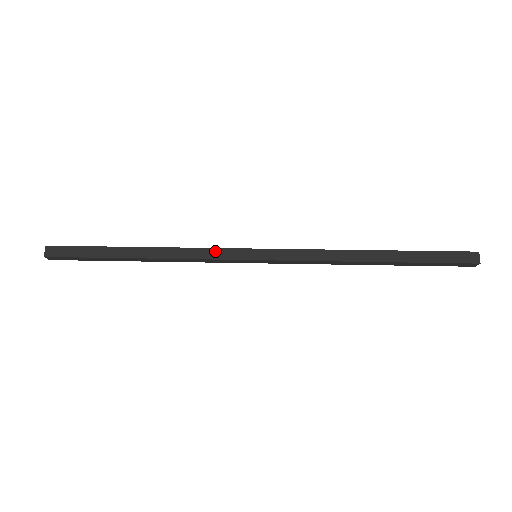
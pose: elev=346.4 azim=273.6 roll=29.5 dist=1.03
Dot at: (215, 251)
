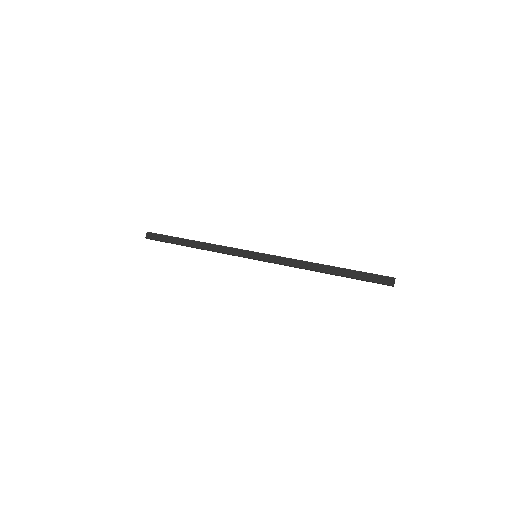
Dot at: (232, 249)
